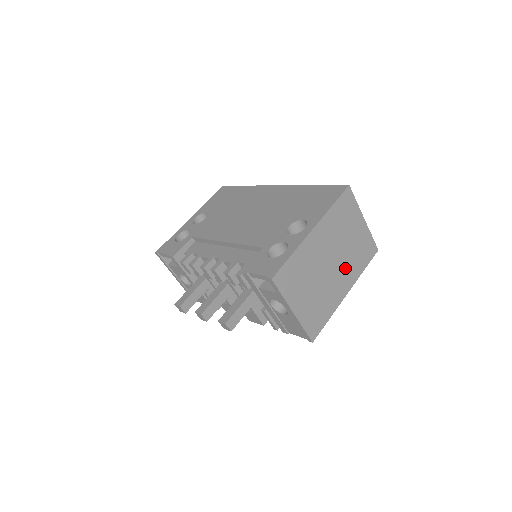
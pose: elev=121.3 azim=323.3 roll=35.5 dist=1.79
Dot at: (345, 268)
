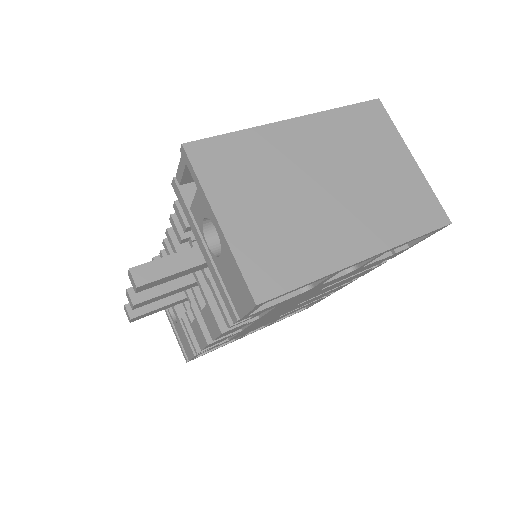
Dot at: (362, 212)
